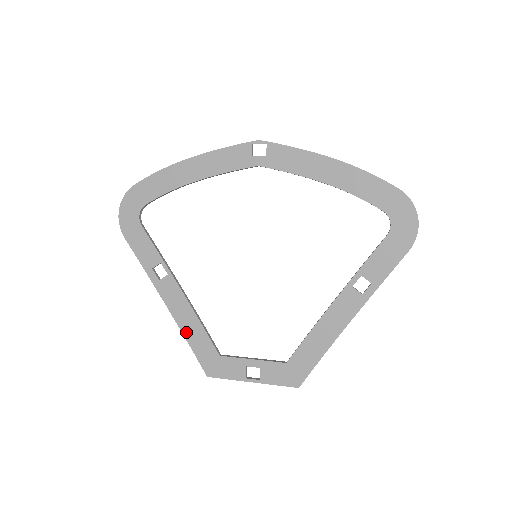
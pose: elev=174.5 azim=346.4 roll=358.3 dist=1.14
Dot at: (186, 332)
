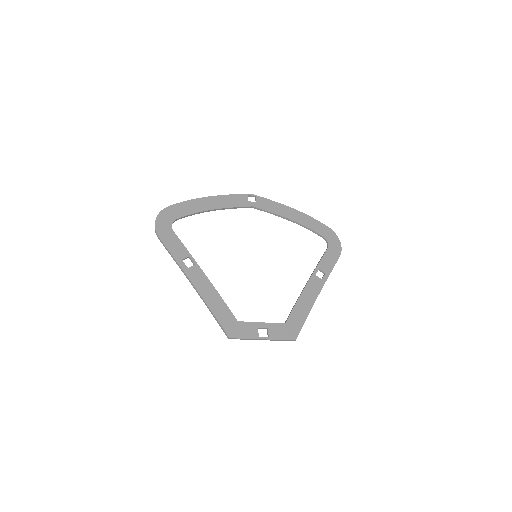
Dot at: (211, 305)
